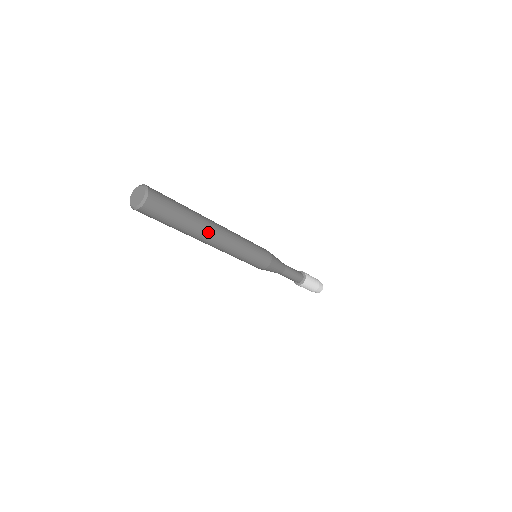
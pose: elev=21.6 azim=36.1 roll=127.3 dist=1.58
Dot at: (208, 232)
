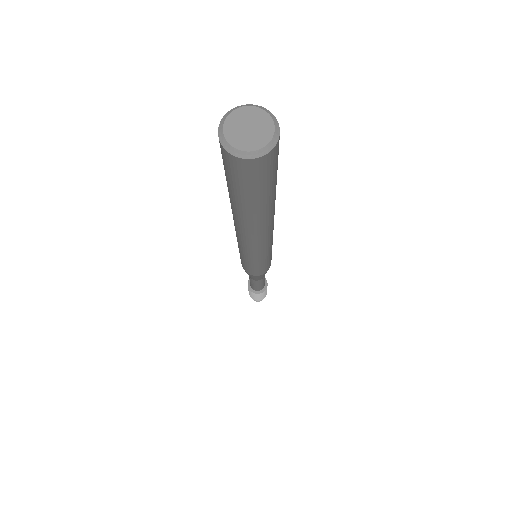
Dot at: (274, 212)
